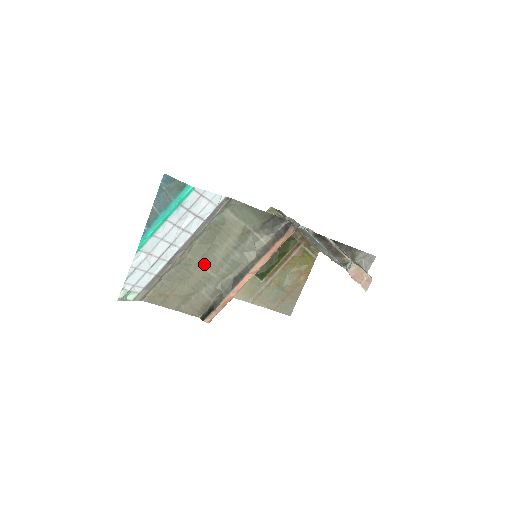
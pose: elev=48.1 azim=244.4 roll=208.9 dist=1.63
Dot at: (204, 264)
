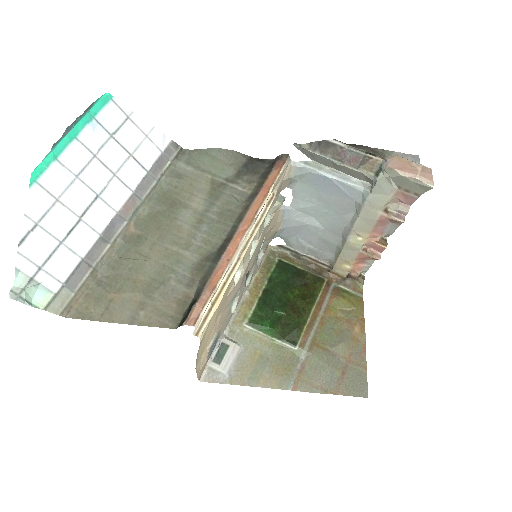
Dot at: (164, 240)
